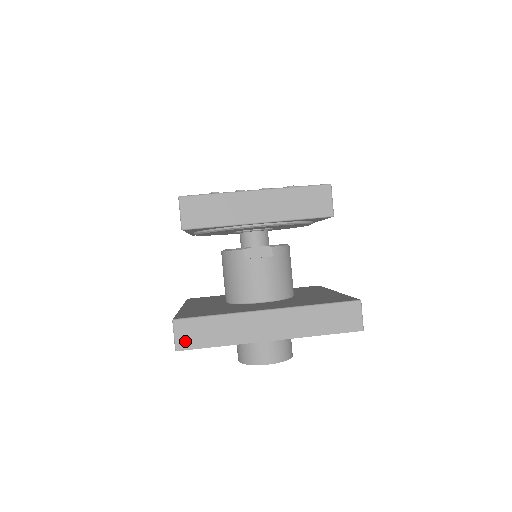
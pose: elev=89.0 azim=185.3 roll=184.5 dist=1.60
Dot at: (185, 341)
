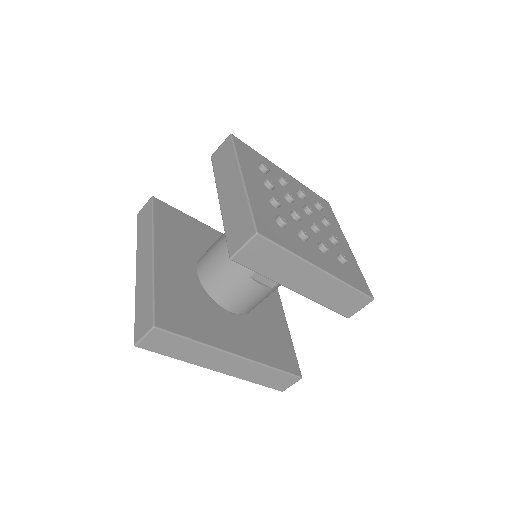
Dot at: (150, 344)
